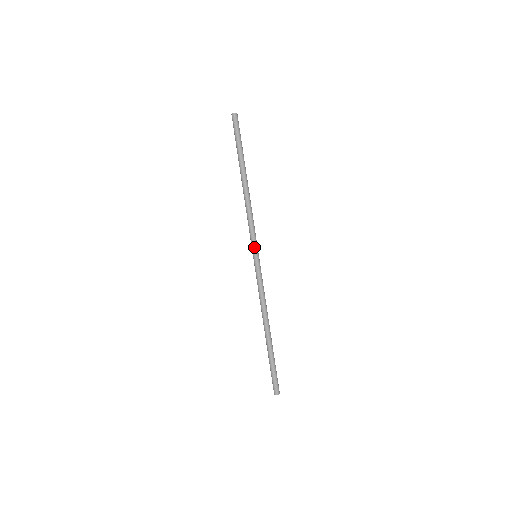
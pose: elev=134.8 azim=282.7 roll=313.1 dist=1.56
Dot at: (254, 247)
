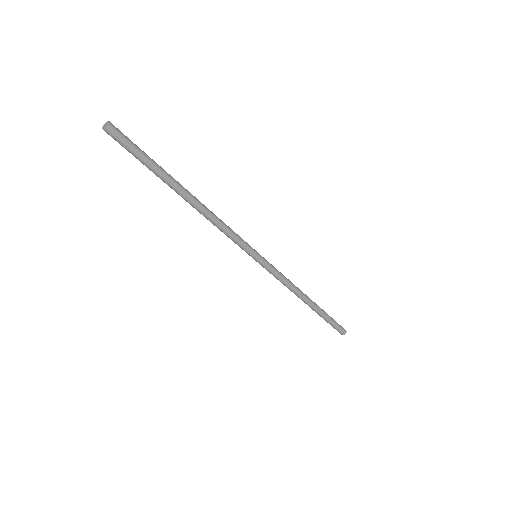
Dot at: (249, 252)
